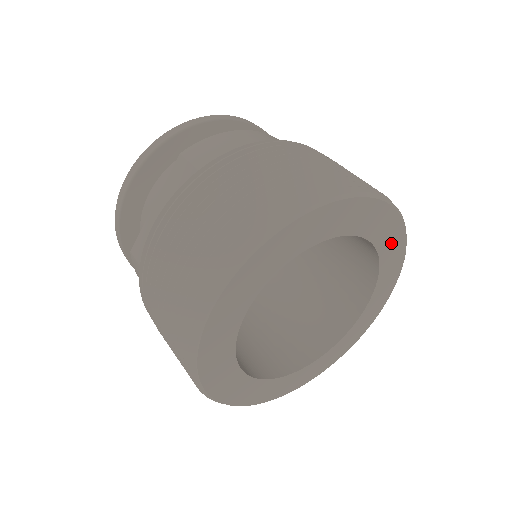
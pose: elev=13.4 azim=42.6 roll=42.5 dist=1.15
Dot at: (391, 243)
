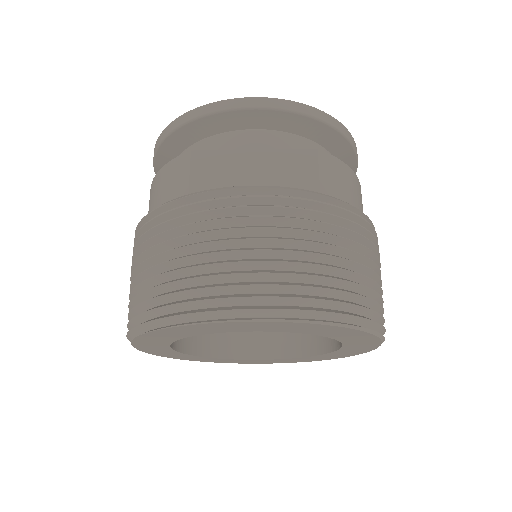
Dot at: (339, 354)
